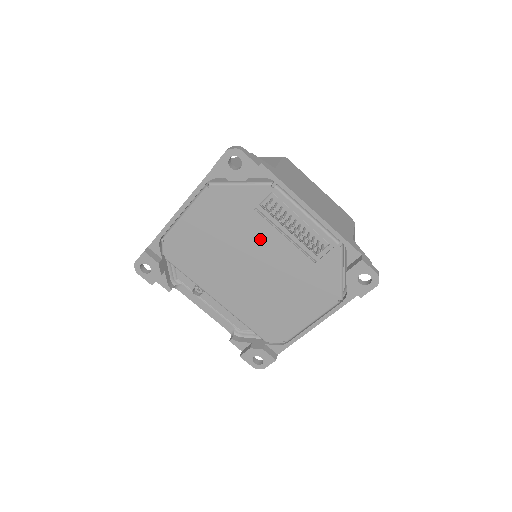
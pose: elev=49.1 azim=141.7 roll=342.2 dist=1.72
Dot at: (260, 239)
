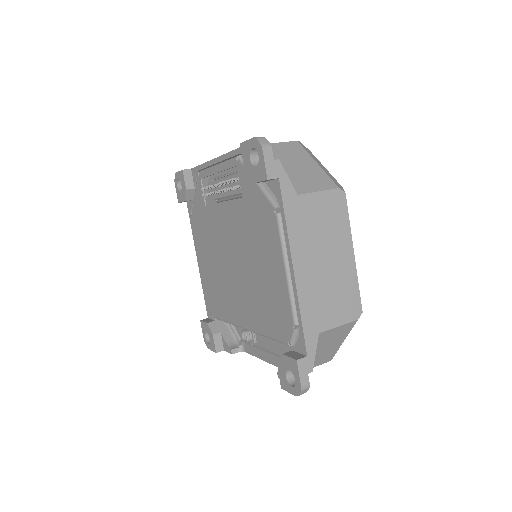
Dot at: (219, 226)
